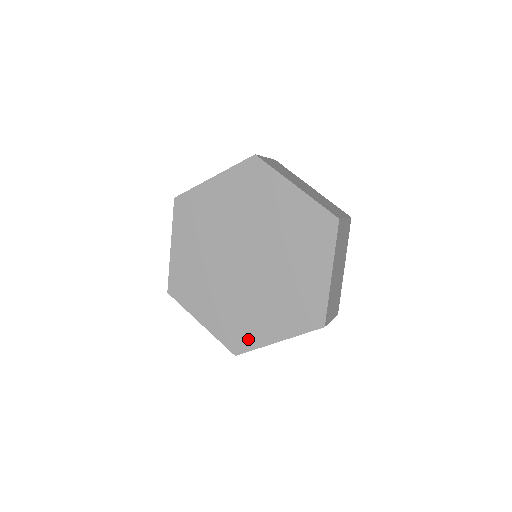
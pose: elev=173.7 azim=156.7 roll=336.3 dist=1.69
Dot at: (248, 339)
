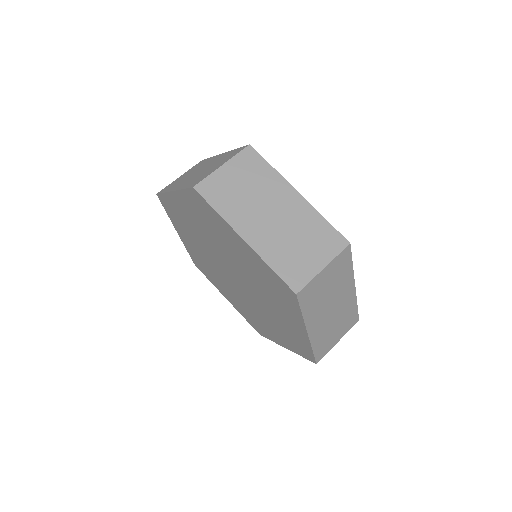
Dot at: (263, 331)
